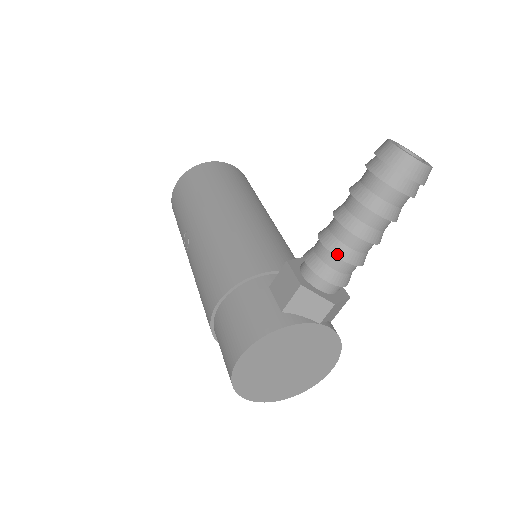
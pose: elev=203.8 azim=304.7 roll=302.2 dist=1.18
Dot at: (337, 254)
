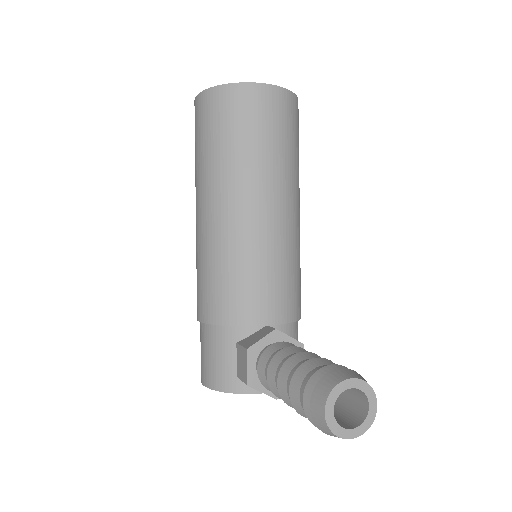
Dot at: (276, 395)
